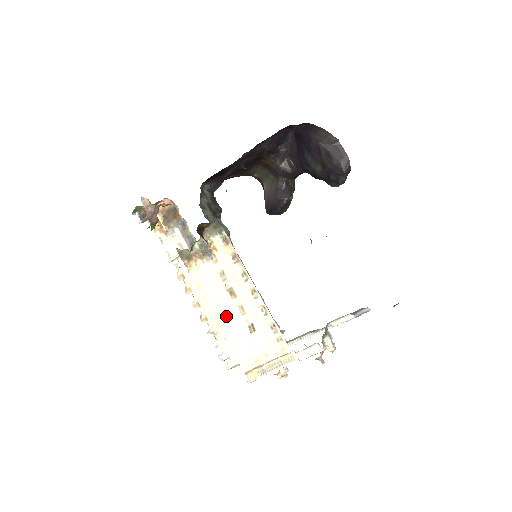
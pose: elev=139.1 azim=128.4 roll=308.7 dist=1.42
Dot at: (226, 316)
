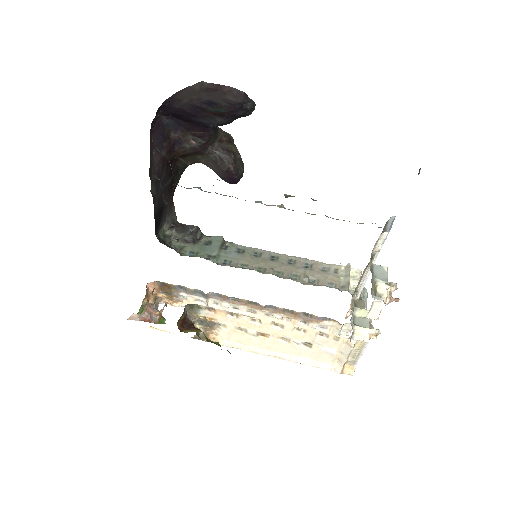
Dot at: (280, 349)
